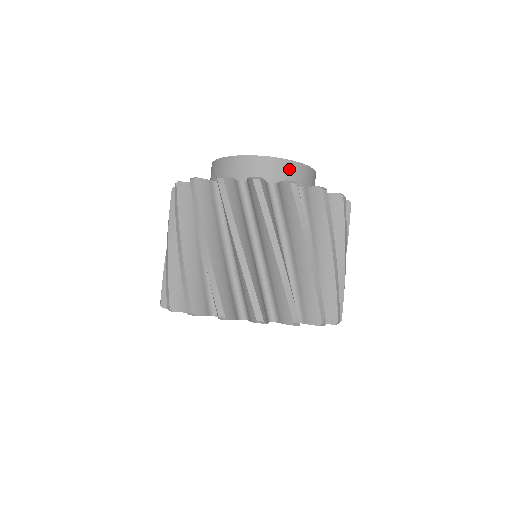
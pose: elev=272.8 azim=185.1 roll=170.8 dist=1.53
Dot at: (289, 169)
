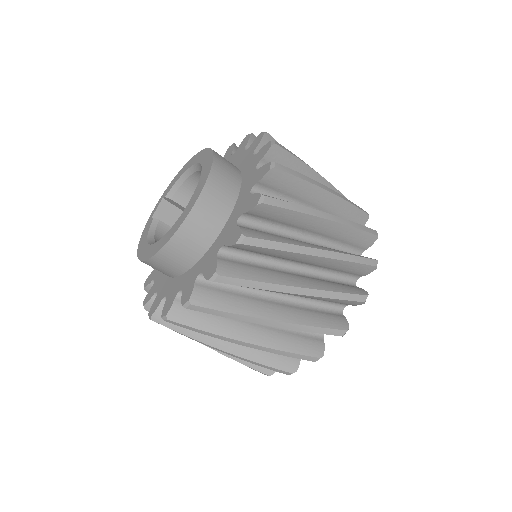
Dot at: (217, 185)
